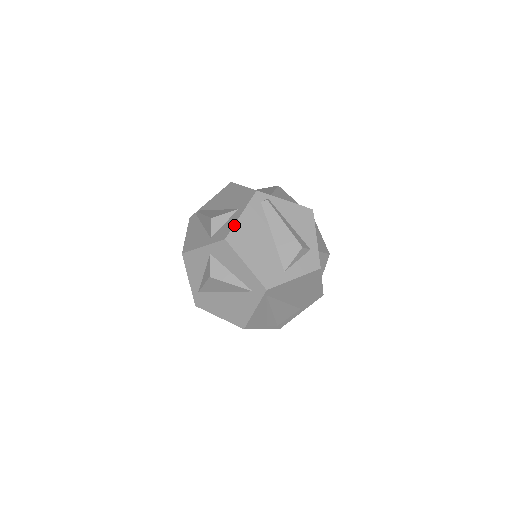
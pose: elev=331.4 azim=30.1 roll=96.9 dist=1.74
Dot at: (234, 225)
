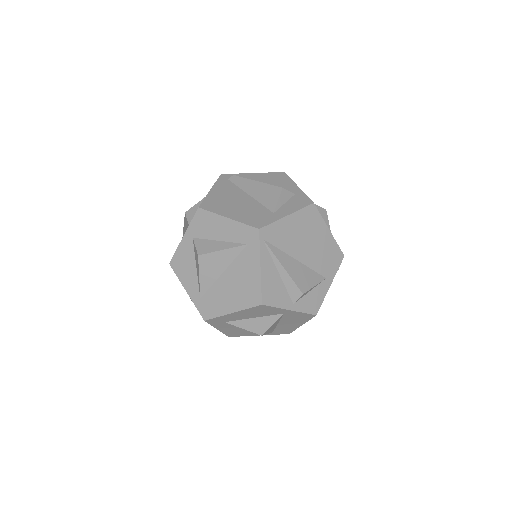
Dot at: (205, 197)
